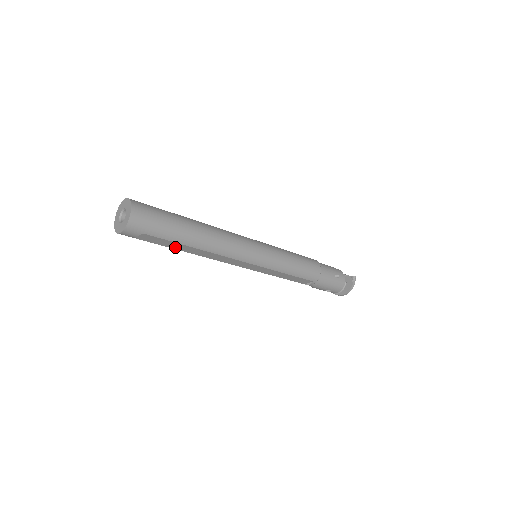
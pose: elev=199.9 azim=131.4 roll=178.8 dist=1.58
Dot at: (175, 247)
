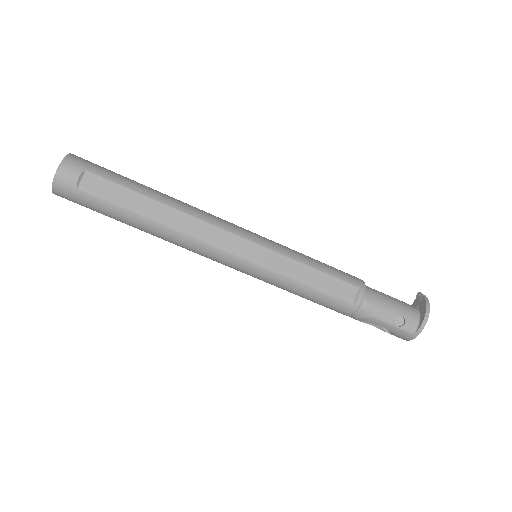
Dot at: (132, 206)
